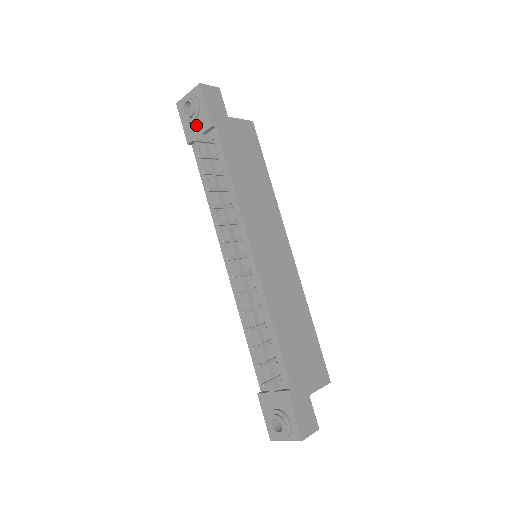
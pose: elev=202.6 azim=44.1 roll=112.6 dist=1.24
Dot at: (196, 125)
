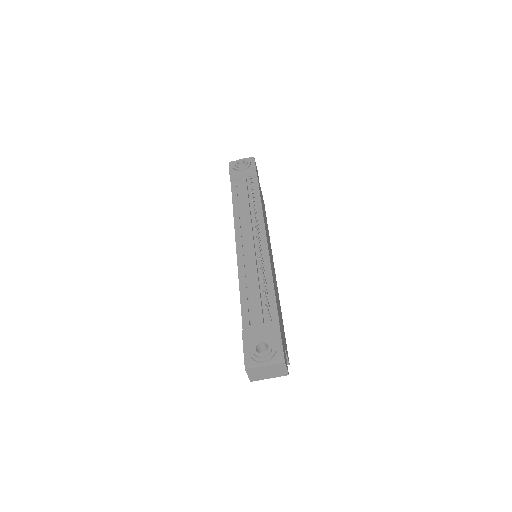
Dot at: (243, 173)
